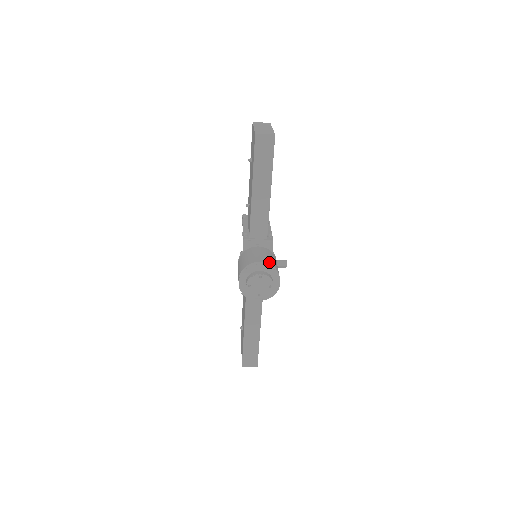
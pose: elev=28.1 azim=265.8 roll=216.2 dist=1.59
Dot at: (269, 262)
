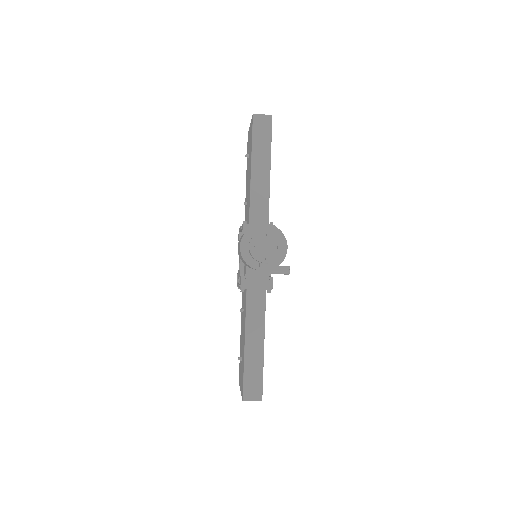
Dot at: occluded
